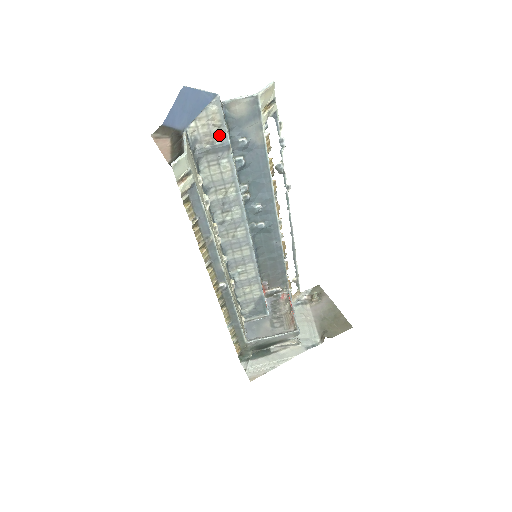
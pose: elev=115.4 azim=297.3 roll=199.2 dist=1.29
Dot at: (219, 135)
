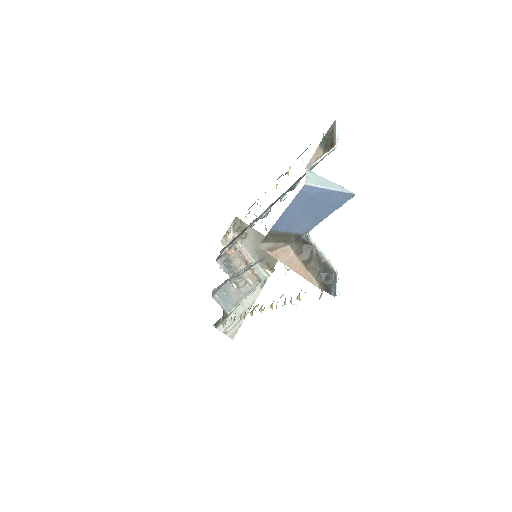
Dot at: occluded
